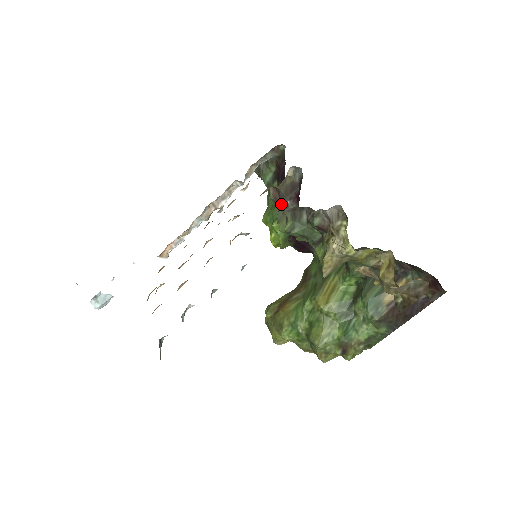
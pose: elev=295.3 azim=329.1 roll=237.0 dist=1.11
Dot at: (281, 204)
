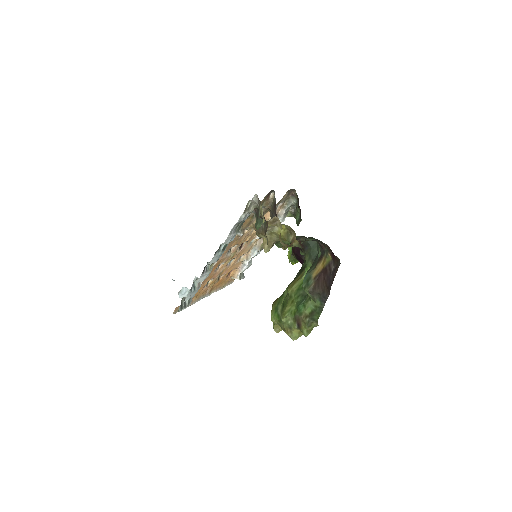
Dot at: occluded
